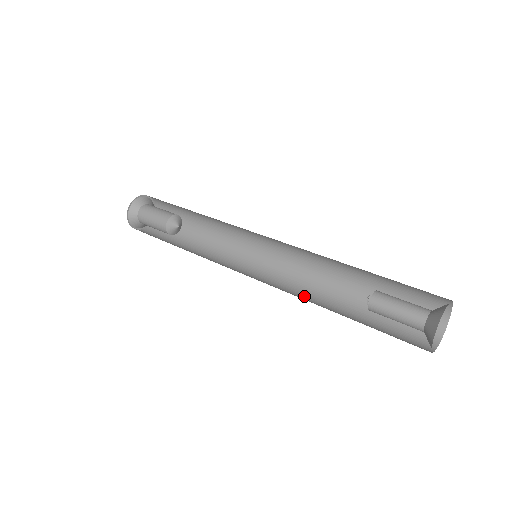
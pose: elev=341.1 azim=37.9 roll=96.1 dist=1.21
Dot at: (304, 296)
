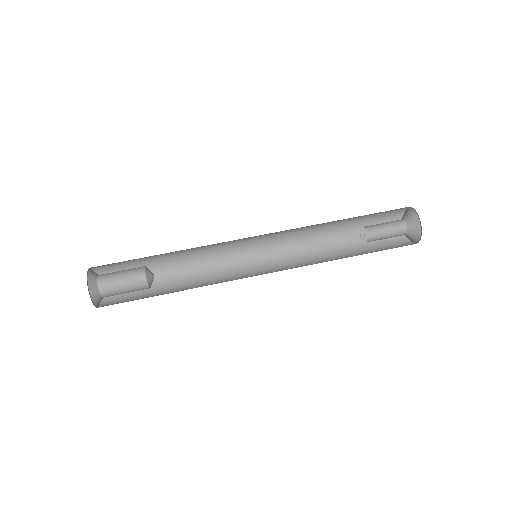
Dot at: (309, 260)
